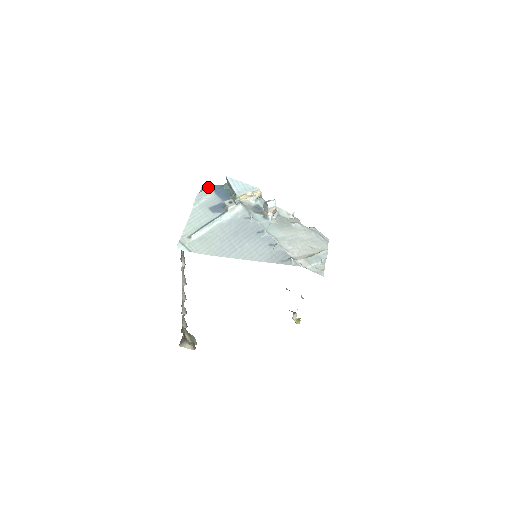
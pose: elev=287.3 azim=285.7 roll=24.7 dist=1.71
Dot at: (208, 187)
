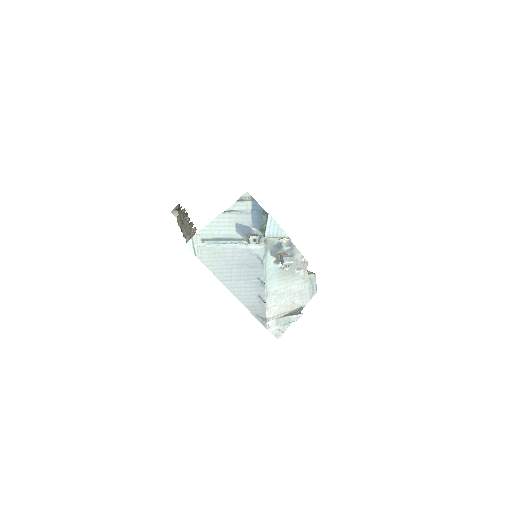
Dot at: (250, 199)
